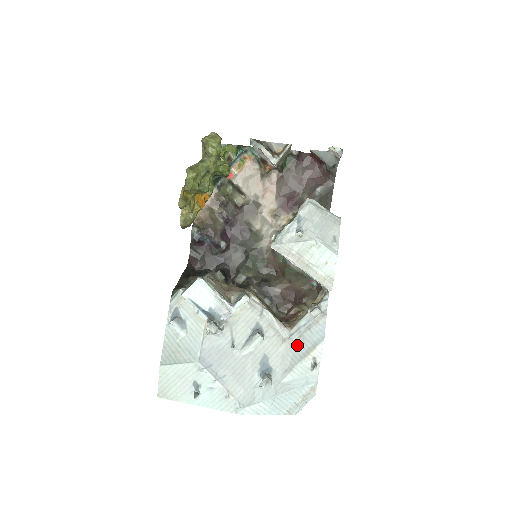
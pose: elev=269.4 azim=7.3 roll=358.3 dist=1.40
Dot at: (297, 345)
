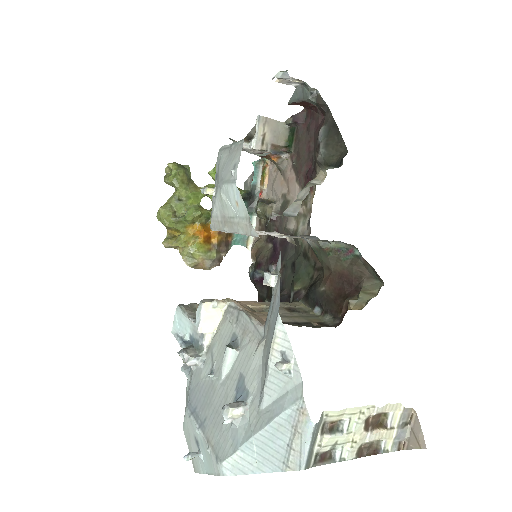
Dot at: (267, 343)
